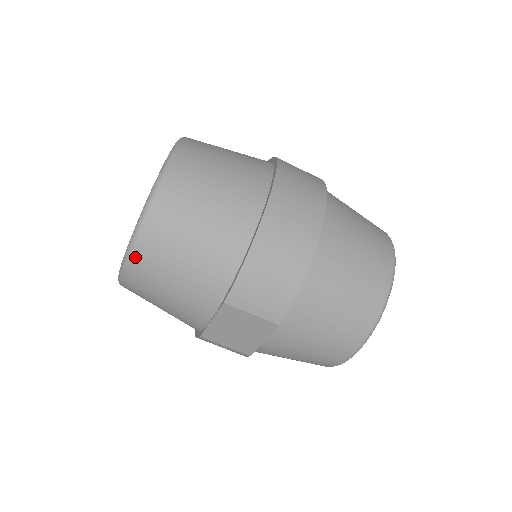
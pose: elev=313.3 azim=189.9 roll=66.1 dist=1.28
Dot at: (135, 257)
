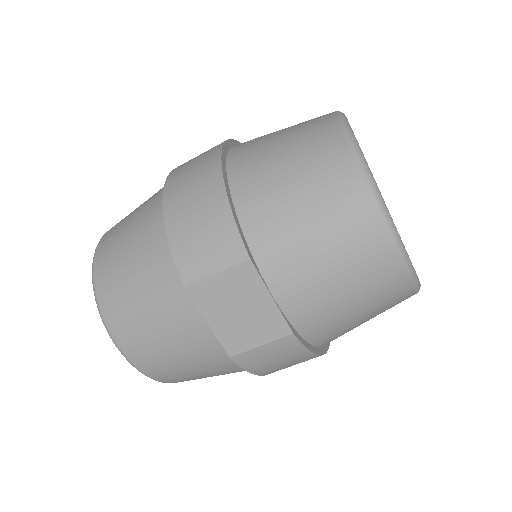
Dot at: (112, 327)
